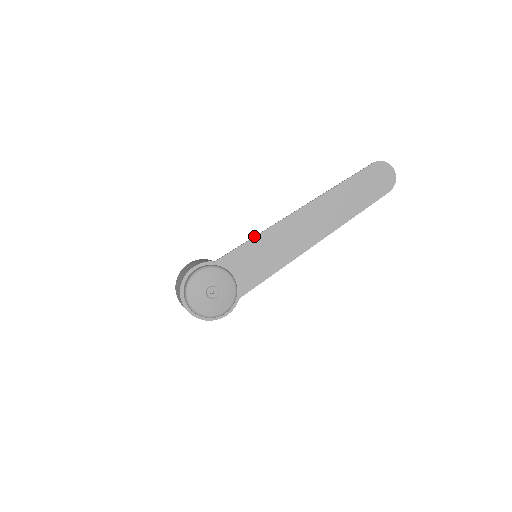
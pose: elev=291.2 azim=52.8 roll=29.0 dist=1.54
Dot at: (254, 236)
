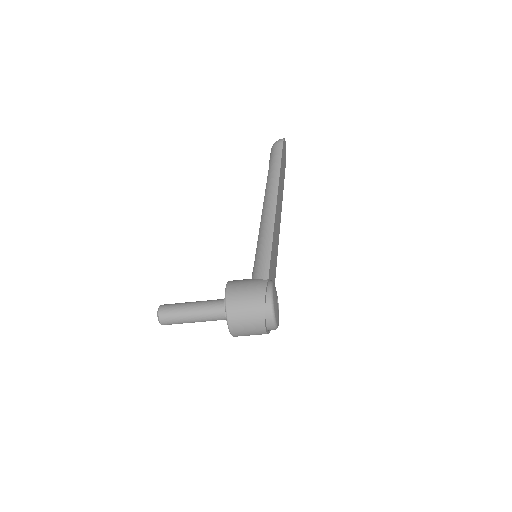
Dot at: (271, 241)
